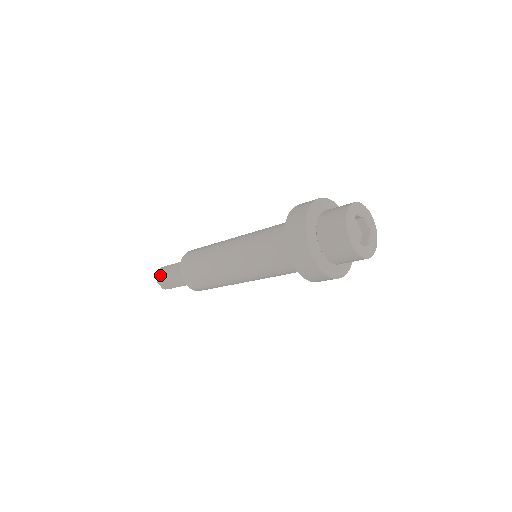
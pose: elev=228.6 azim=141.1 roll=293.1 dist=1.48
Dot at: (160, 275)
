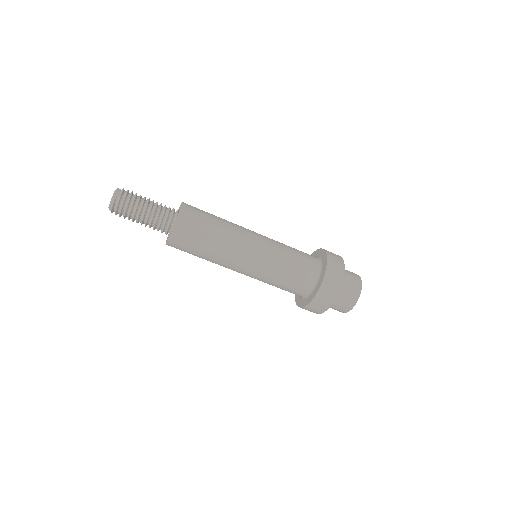
Dot at: occluded
